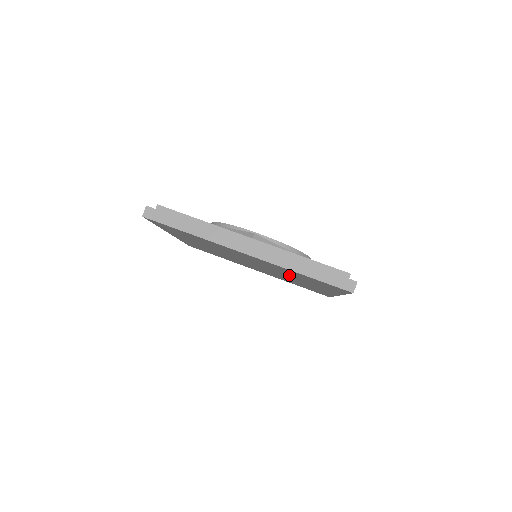
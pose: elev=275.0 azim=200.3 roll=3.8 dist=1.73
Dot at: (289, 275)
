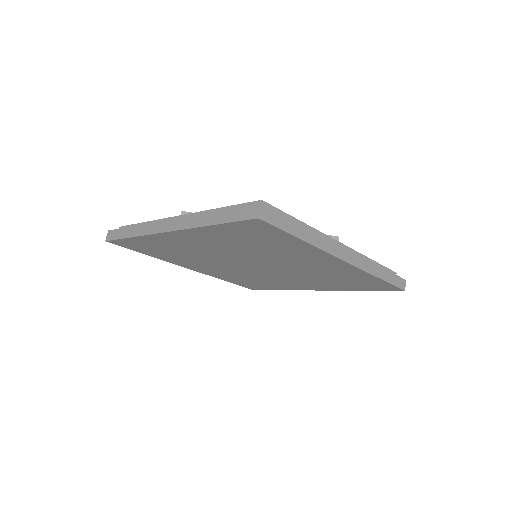
Dot at: (263, 253)
